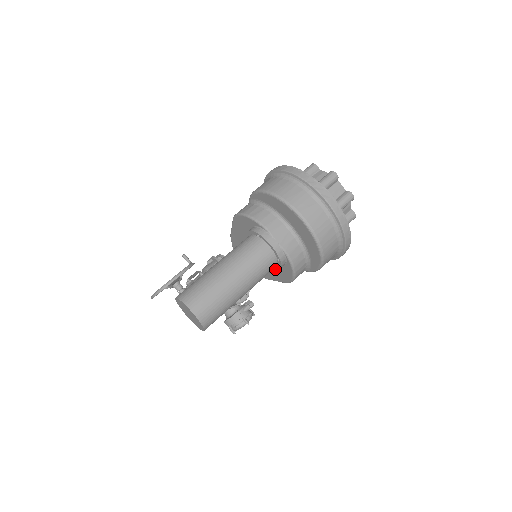
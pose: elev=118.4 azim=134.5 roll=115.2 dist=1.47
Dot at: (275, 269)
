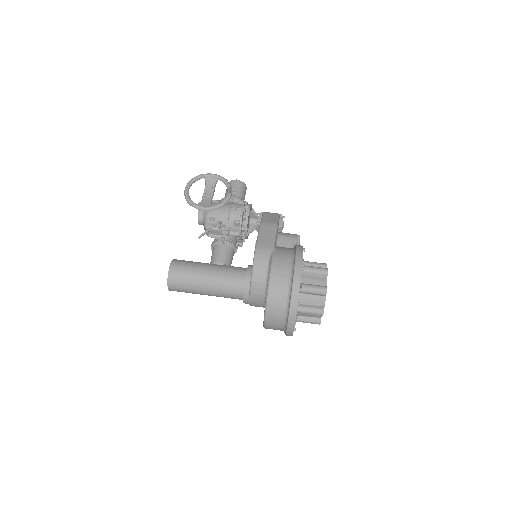
Dot at: occluded
